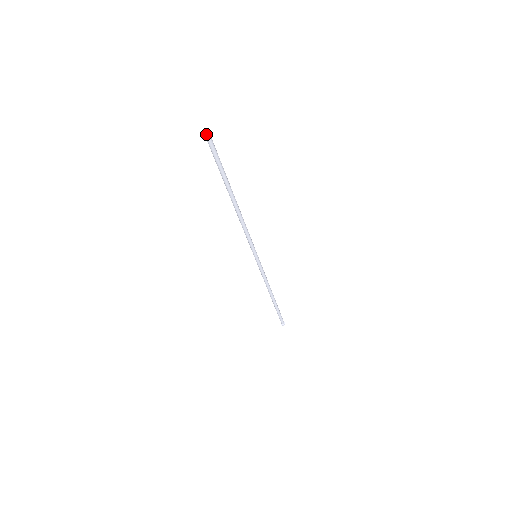
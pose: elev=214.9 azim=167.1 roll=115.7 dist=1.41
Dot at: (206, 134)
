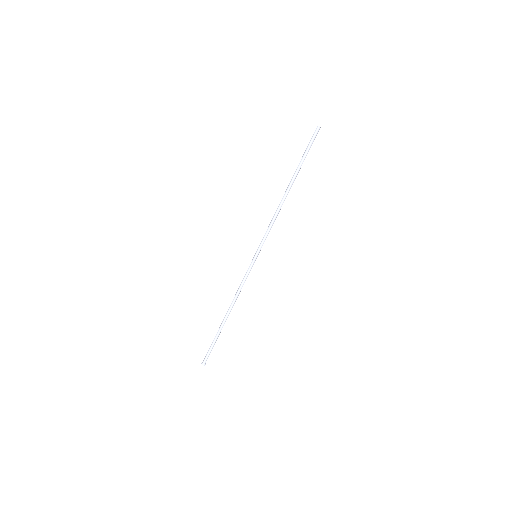
Dot at: (318, 126)
